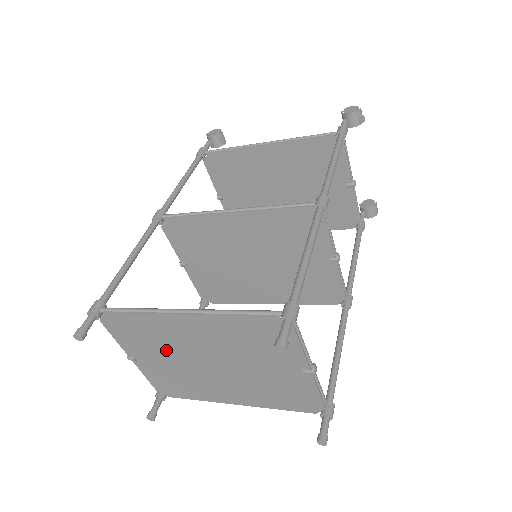
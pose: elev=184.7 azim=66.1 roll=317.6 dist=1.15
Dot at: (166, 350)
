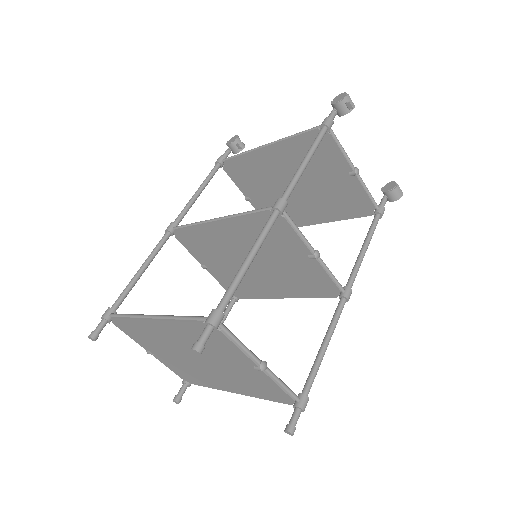
Dot at: (163, 347)
